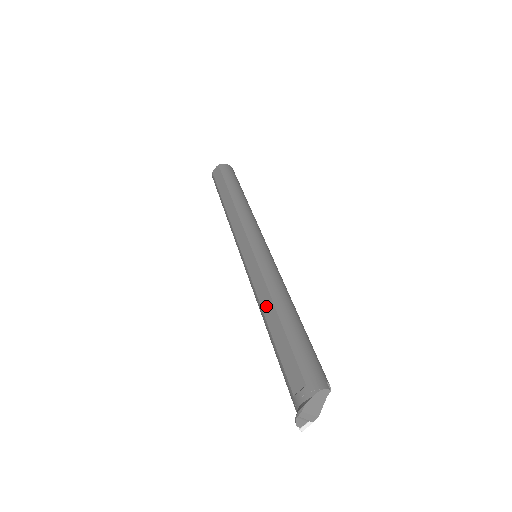
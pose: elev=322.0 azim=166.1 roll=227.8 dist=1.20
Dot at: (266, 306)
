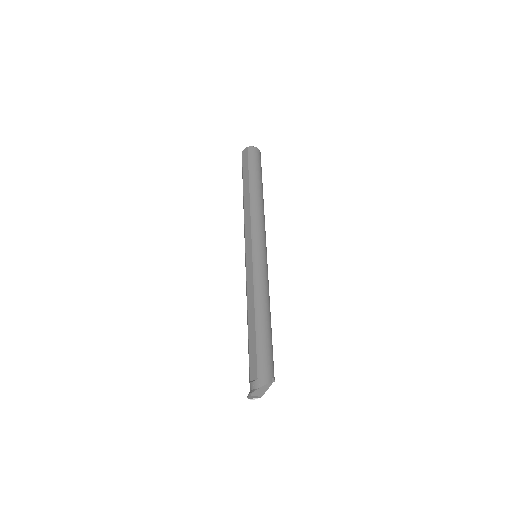
Dot at: (250, 309)
